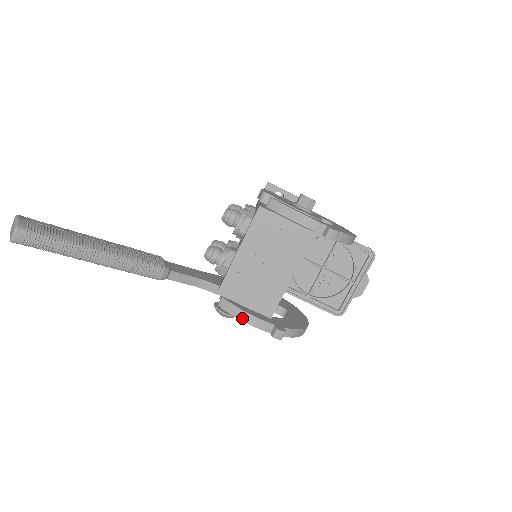
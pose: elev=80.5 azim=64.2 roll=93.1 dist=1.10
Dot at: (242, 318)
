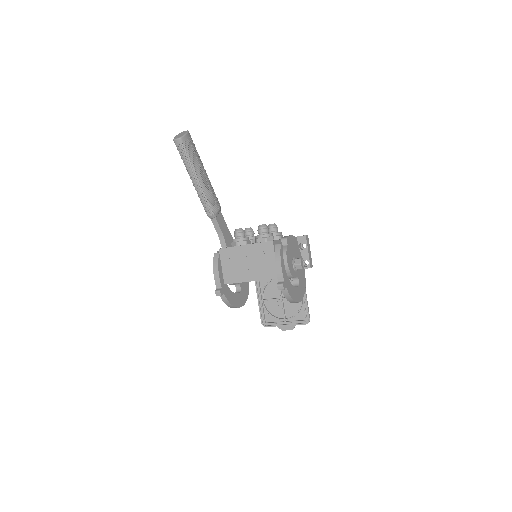
Dot at: (214, 269)
